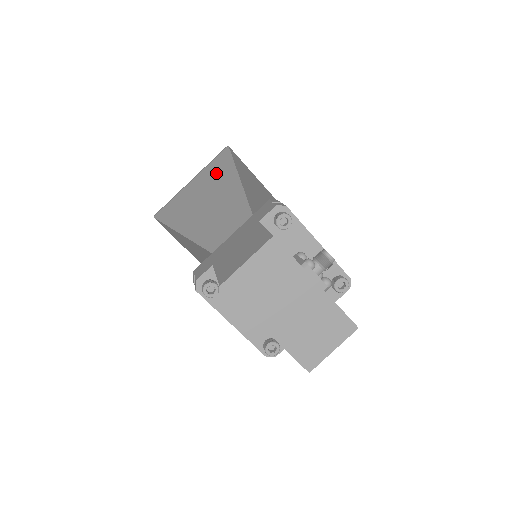
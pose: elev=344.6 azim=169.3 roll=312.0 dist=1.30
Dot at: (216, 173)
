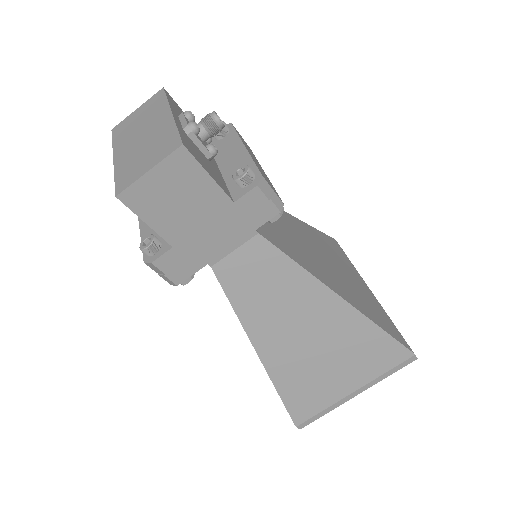
Dot at: occluded
